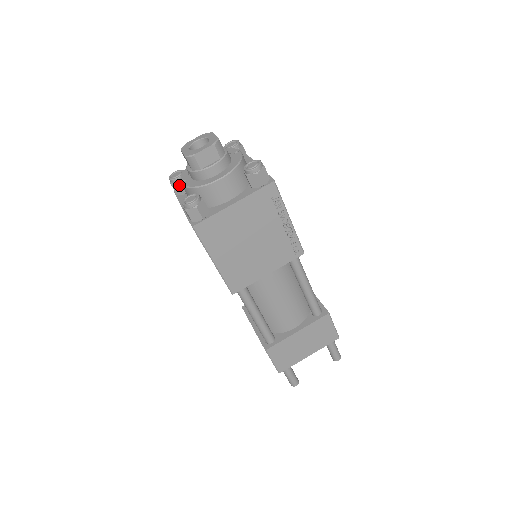
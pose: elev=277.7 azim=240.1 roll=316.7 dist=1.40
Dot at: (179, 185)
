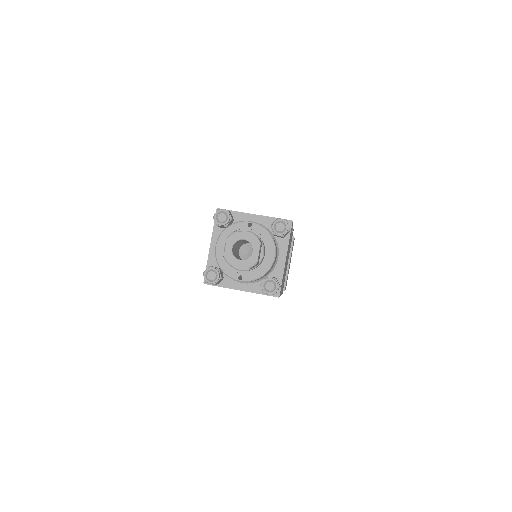
Dot at: (220, 280)
